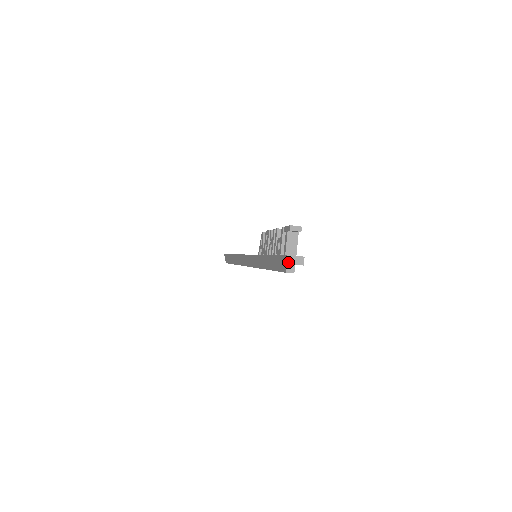
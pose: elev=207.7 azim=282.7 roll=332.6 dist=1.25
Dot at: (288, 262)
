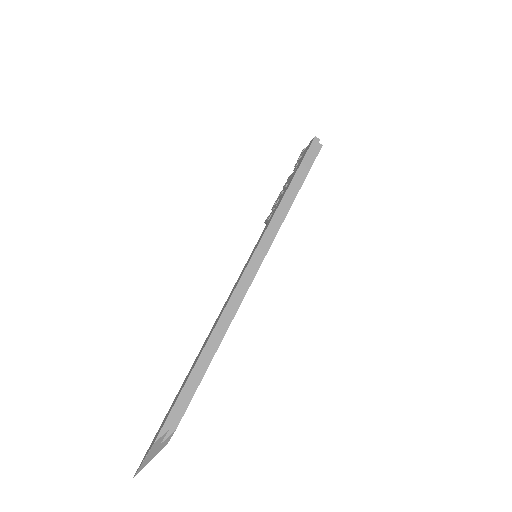
Dot at: occluded
